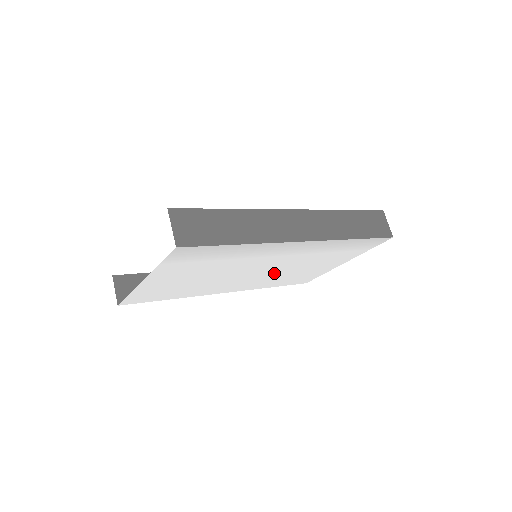
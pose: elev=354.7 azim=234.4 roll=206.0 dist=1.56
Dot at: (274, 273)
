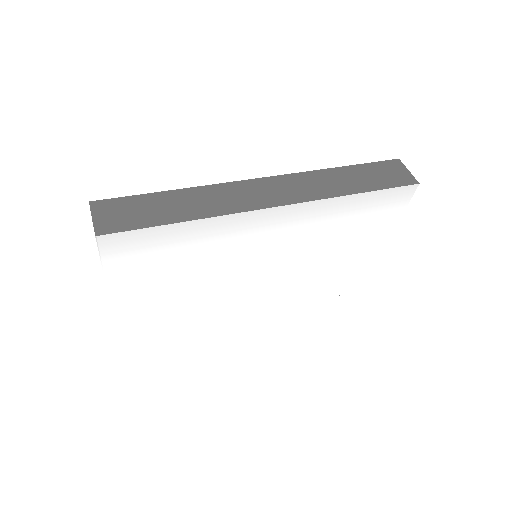
Dot at: (290, 274)
